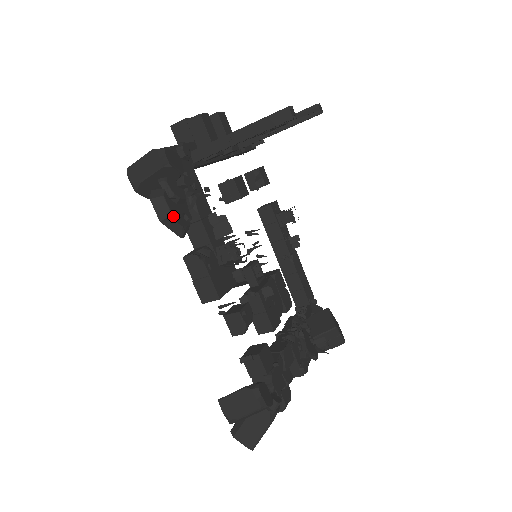
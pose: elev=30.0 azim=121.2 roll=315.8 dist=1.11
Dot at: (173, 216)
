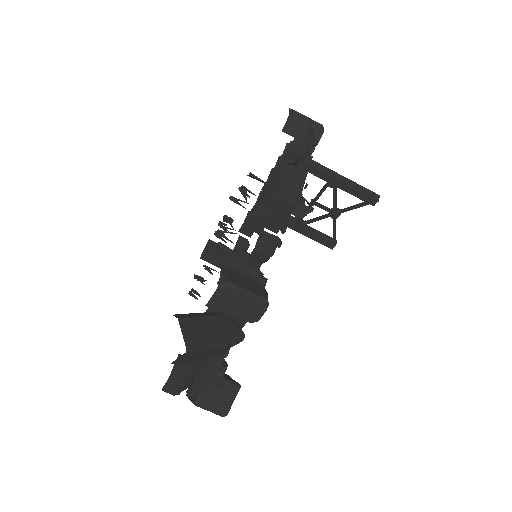
Dot at: (313, 142)
